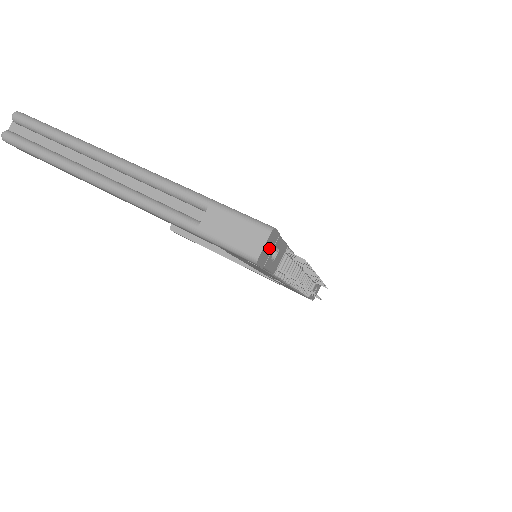
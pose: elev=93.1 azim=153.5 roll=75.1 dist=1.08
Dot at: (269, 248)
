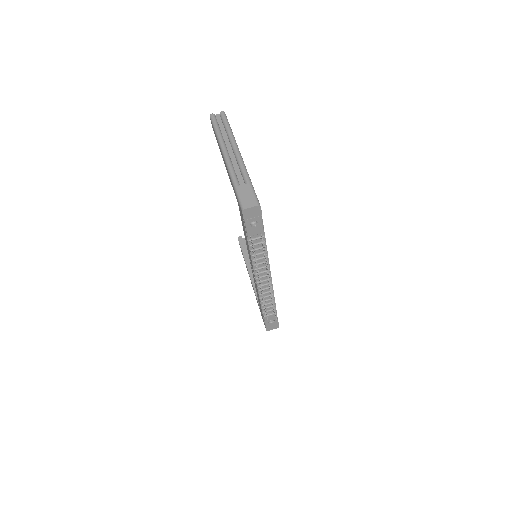
Dot at: (253, 214)
